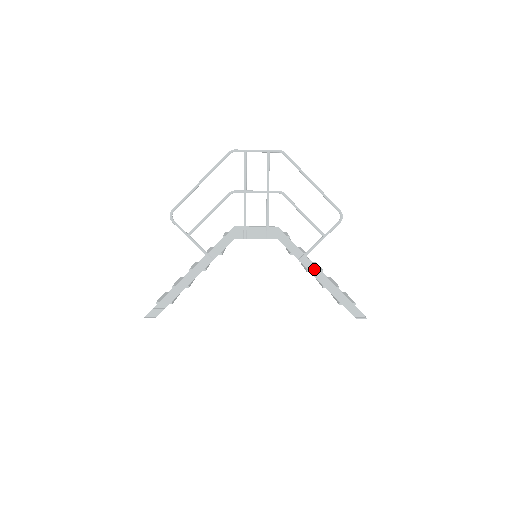
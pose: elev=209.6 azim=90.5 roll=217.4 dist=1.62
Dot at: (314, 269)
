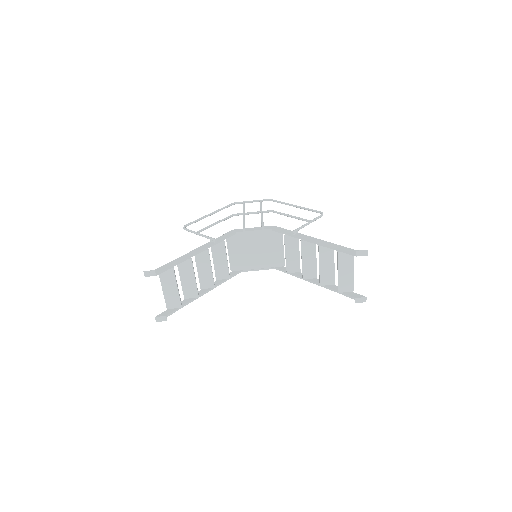
Dot at: (307, 237)
